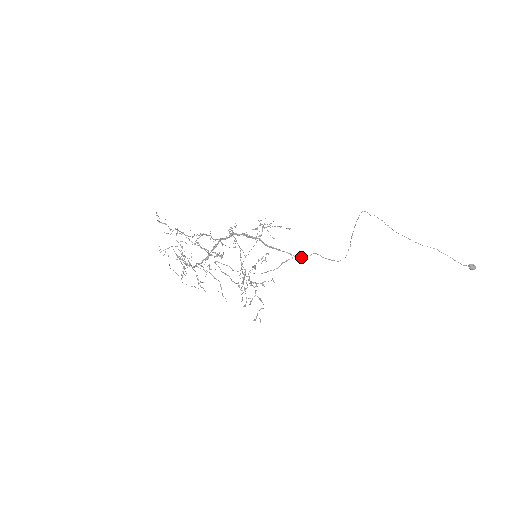
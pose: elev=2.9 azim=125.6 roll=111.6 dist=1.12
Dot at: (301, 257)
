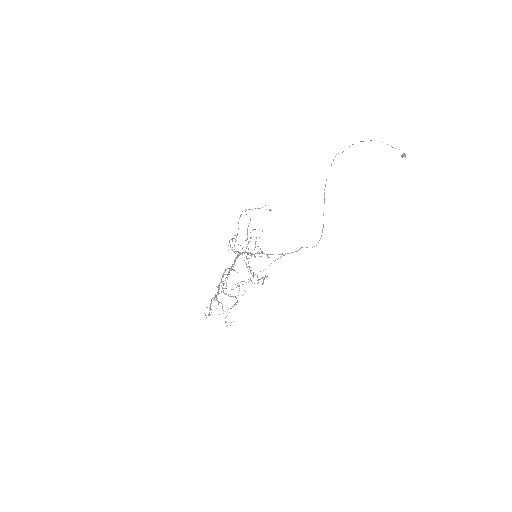
Dot at: occluded
